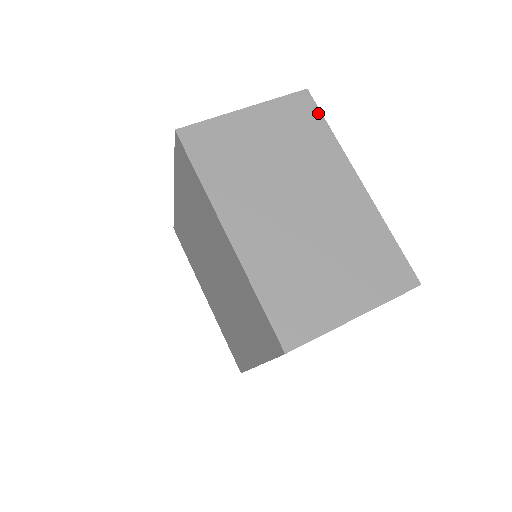
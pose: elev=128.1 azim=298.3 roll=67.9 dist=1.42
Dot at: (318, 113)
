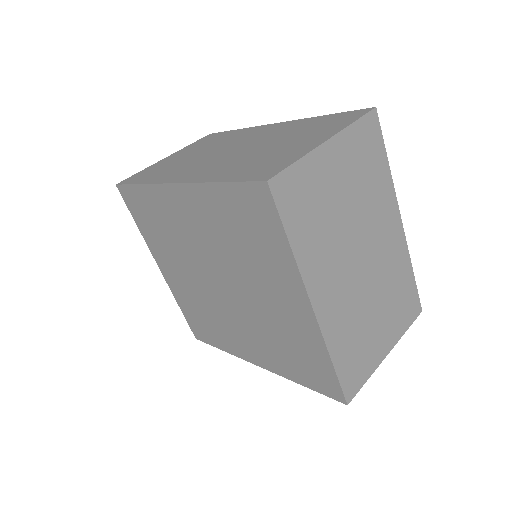
Dot at: (381, 141)
